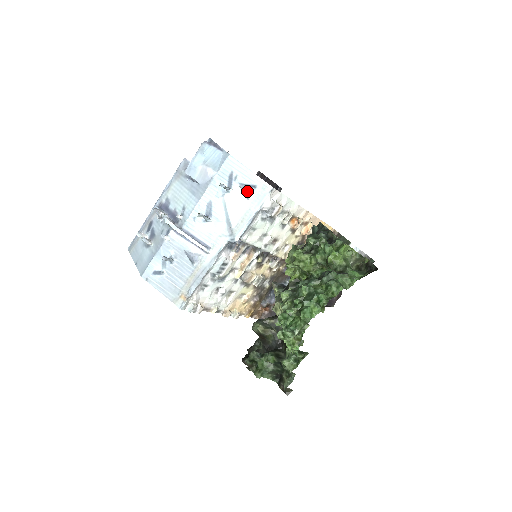
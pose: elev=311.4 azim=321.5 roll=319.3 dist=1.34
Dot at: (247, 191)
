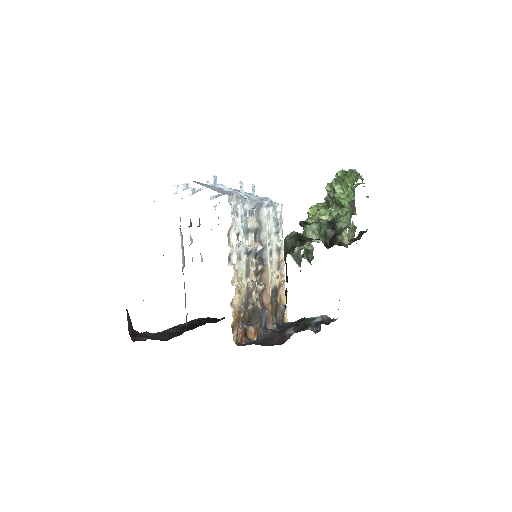
Dot at: (267, 198)
